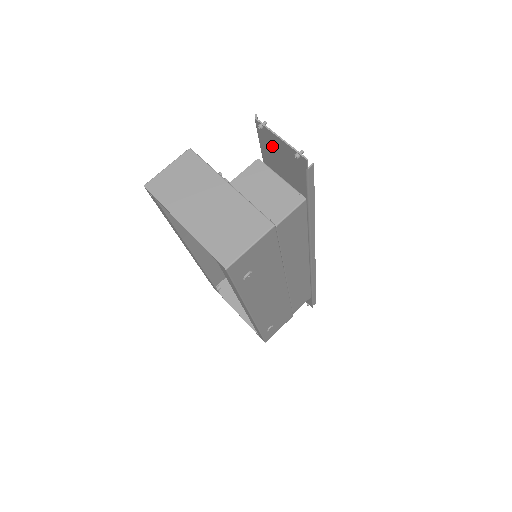
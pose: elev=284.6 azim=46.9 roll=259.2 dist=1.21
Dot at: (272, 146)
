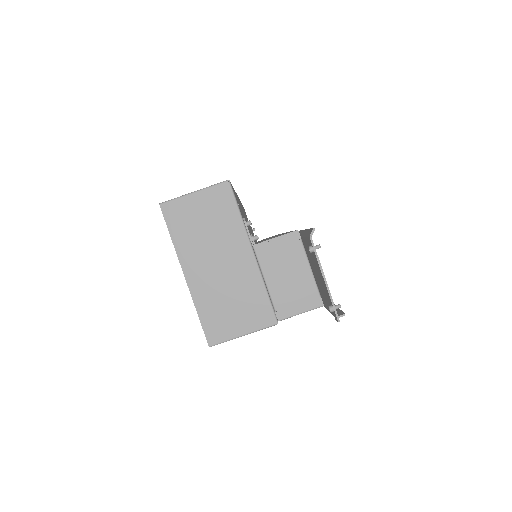
Dot at: (314, 262)
